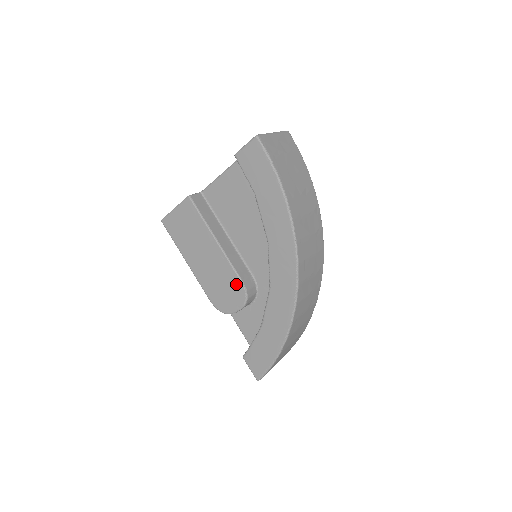
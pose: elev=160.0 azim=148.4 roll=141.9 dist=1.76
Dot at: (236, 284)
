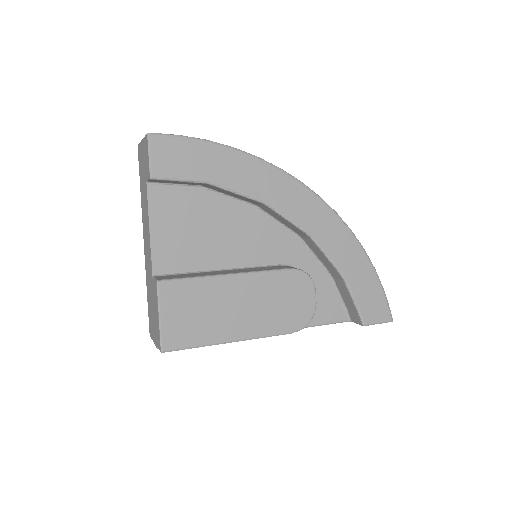
Dot at: (288, 279)
